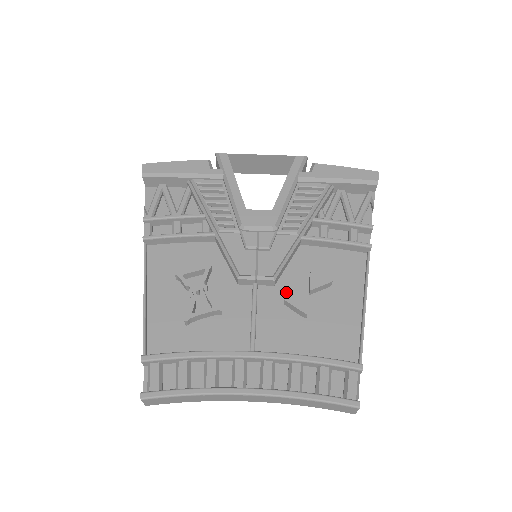
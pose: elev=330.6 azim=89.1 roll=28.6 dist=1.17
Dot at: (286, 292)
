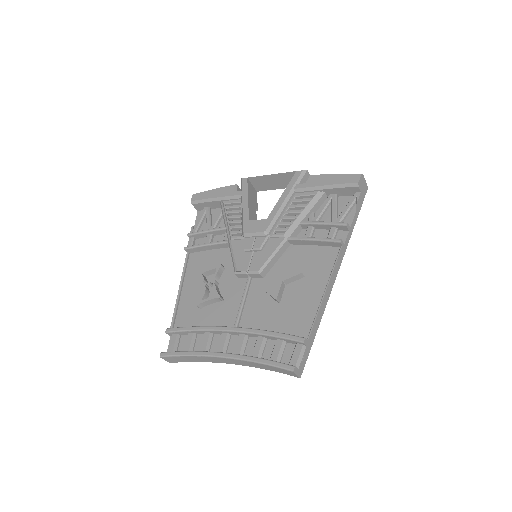
Dot at: (270, 283)
